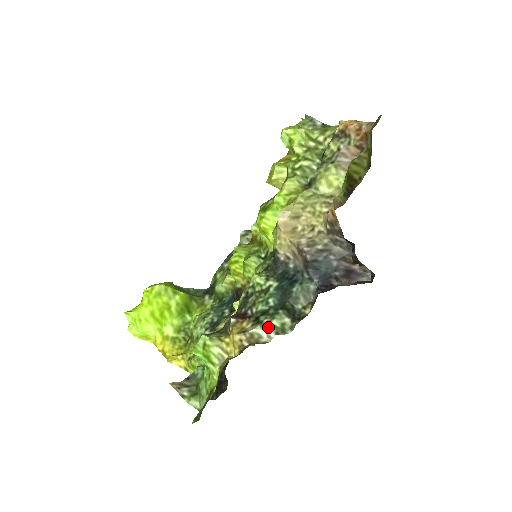
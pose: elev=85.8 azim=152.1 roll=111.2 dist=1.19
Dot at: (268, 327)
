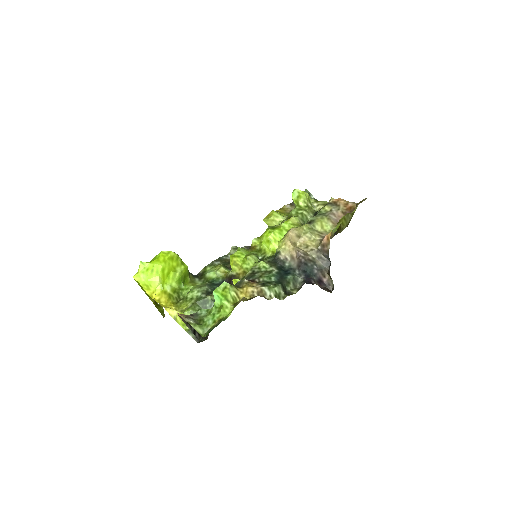
Dot at: (272, 290)
